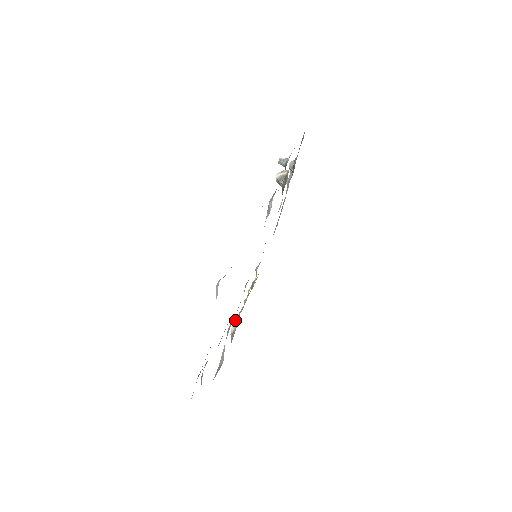
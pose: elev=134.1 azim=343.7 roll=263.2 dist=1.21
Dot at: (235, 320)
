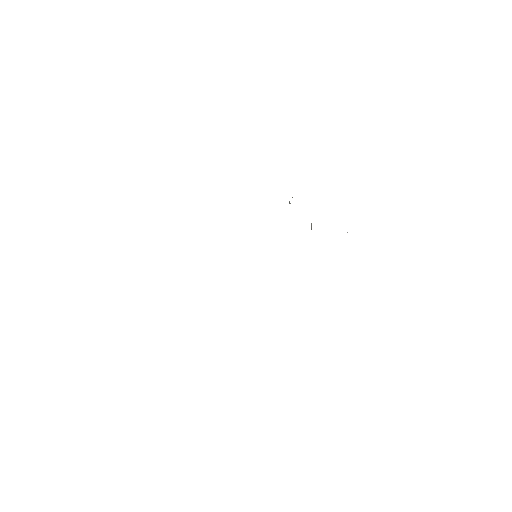
Dot at: occluded
